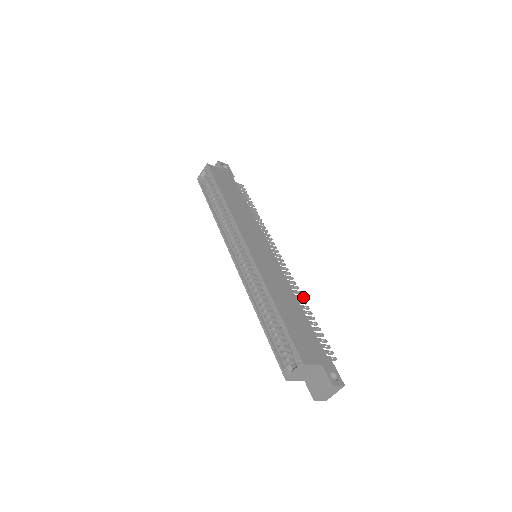
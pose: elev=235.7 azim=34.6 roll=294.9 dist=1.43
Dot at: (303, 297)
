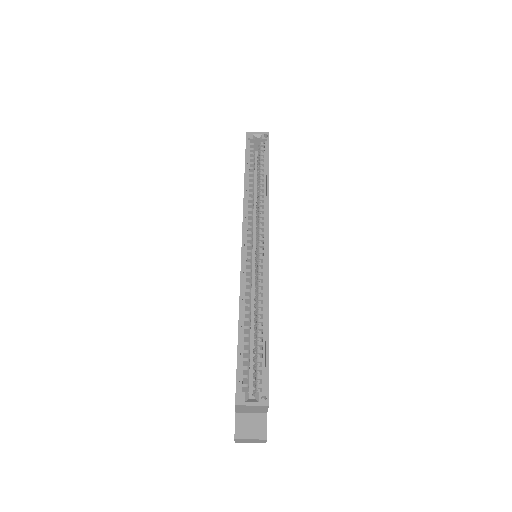
Dot at: occluded
